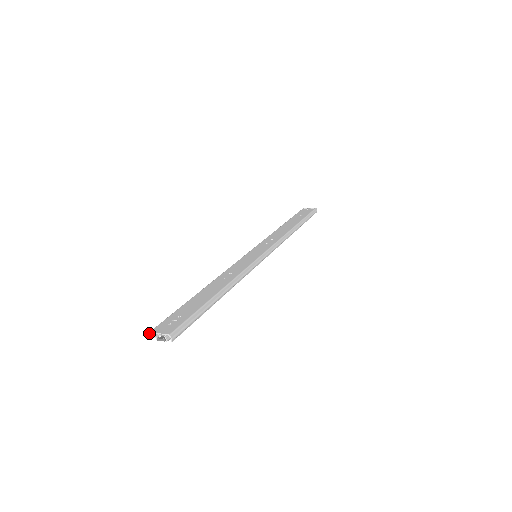
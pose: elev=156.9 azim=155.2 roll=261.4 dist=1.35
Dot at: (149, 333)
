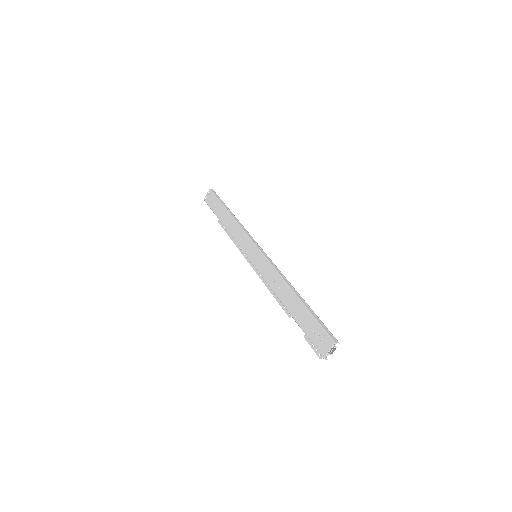
Dot at: occluded
